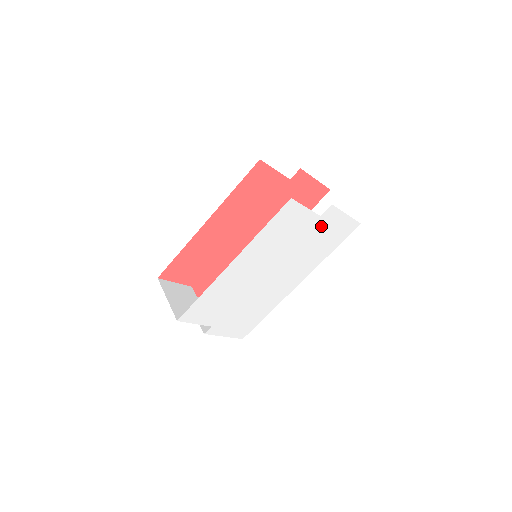
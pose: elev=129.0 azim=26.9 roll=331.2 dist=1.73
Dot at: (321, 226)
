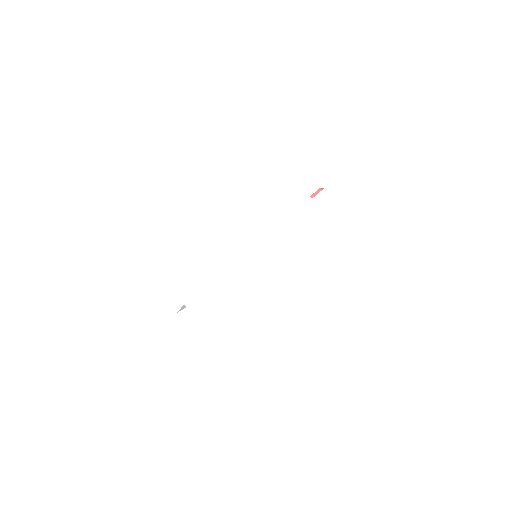
Dot at: (314, 215)
